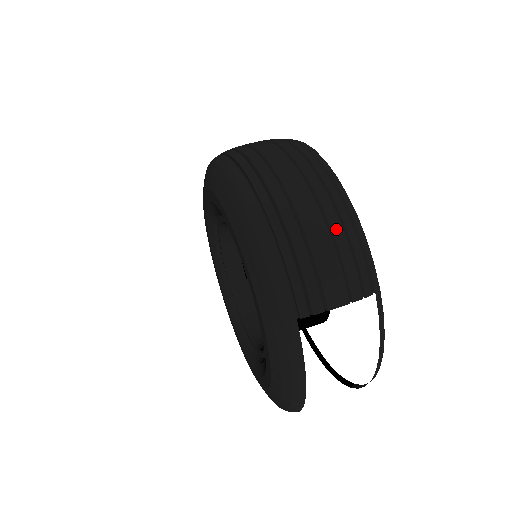
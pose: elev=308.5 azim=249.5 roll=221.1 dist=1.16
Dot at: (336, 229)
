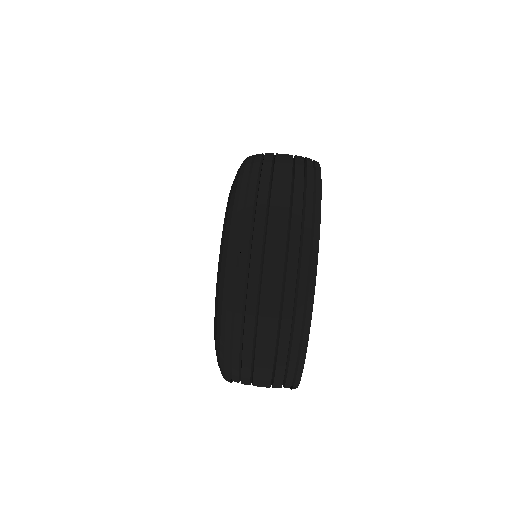
Dot at: (281, 362)
